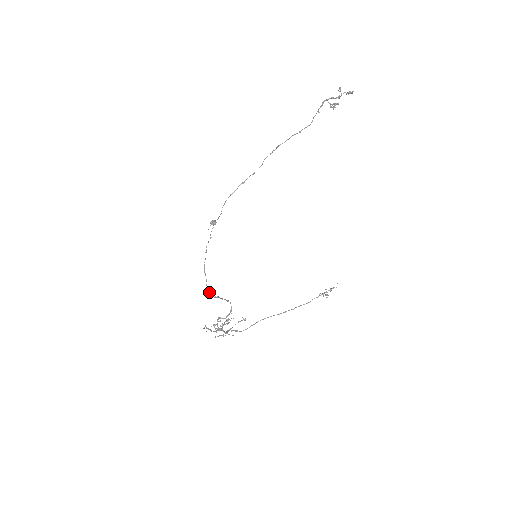
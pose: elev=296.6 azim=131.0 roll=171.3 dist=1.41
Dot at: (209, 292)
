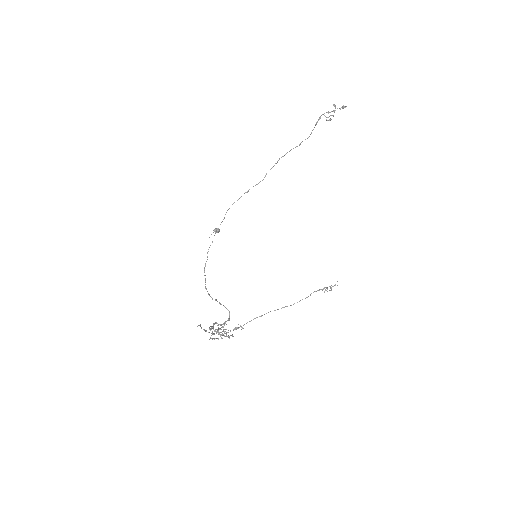
Dot at: occluded
